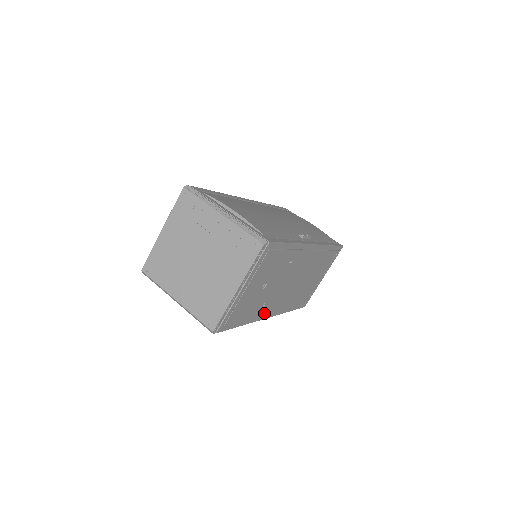
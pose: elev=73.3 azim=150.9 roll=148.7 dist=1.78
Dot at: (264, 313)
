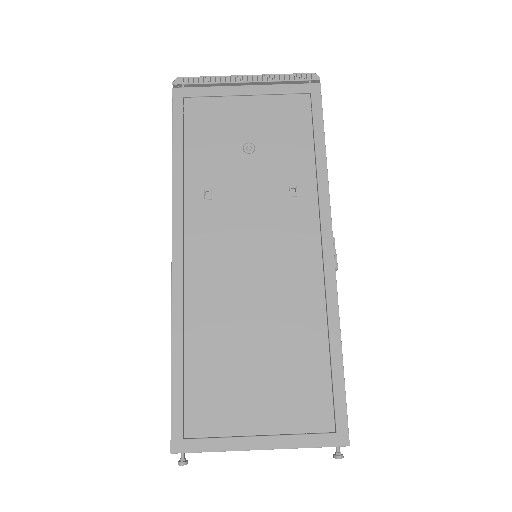
Dot at: (187, 216)
